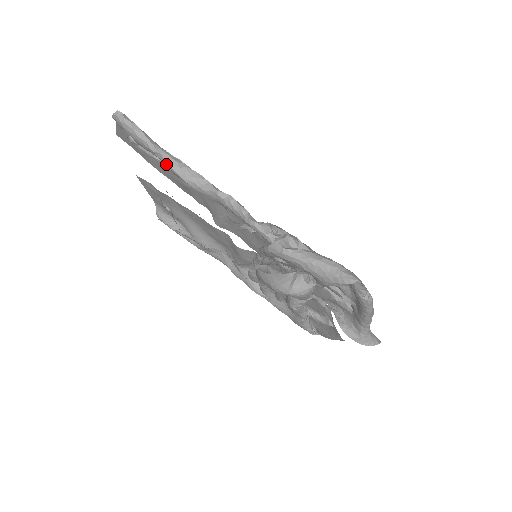
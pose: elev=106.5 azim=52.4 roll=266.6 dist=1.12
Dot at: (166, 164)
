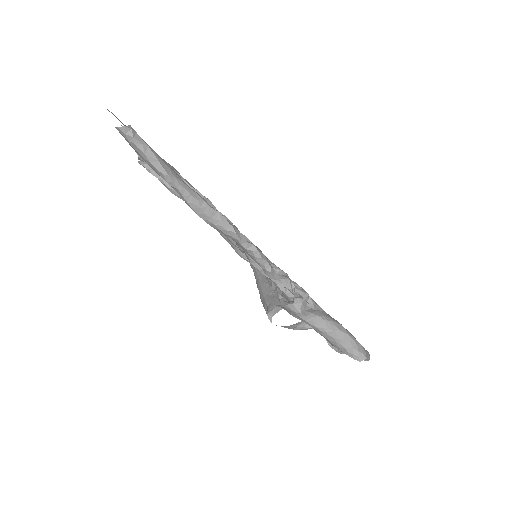
Dot at: (184, 200)
